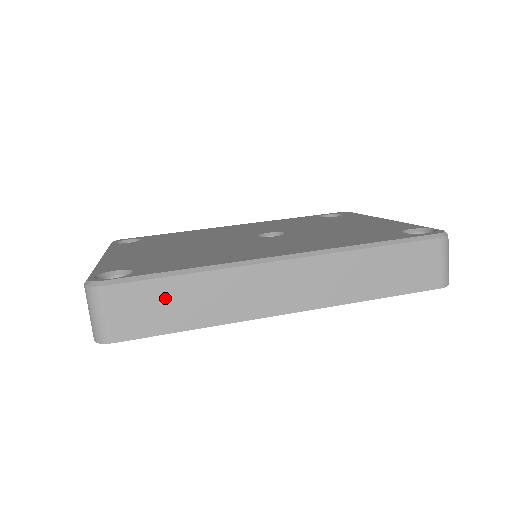
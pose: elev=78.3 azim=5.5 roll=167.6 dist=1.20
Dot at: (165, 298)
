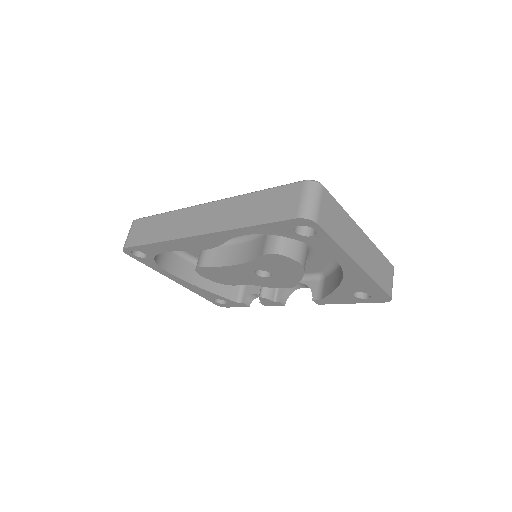
Dot at: (151, 226)
